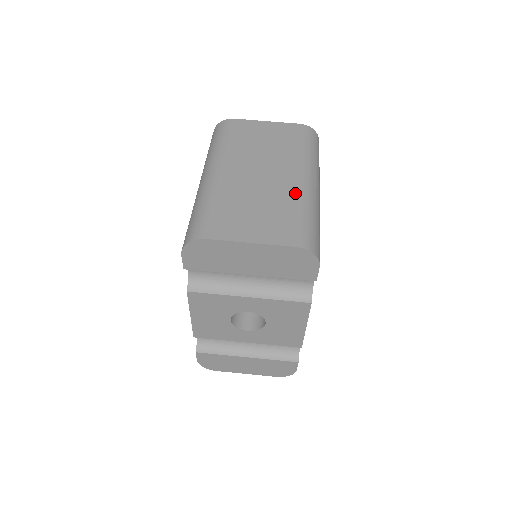
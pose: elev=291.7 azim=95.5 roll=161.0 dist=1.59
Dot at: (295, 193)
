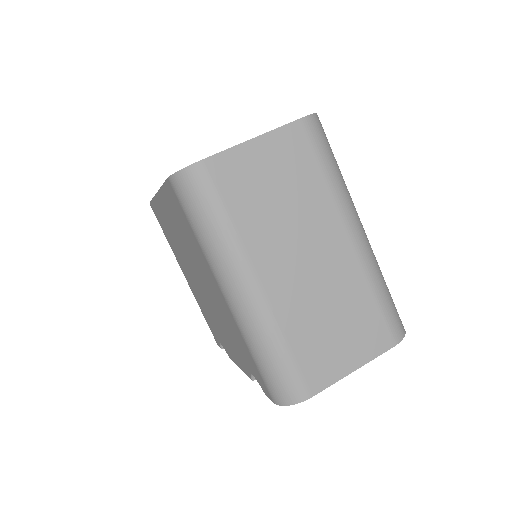
Dot at: (359, 269)
